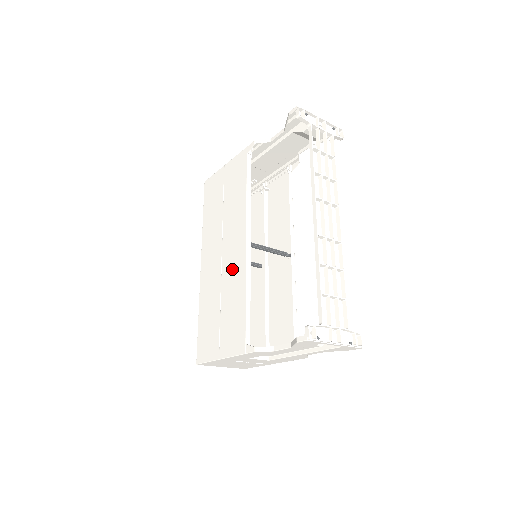
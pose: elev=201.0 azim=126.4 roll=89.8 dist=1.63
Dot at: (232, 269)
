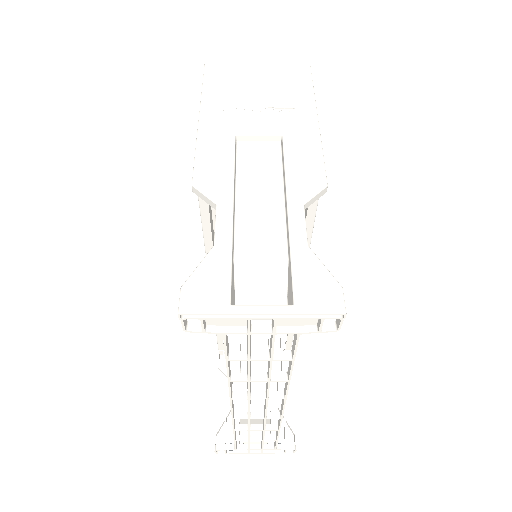
Dot at: occluded
